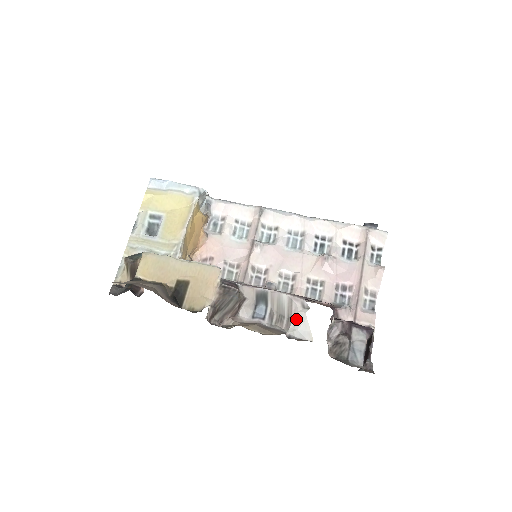
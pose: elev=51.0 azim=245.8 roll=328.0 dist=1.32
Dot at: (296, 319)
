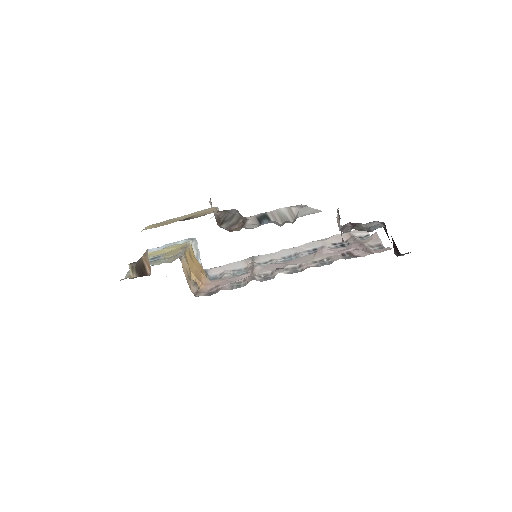
Dot at: (300, 212)
